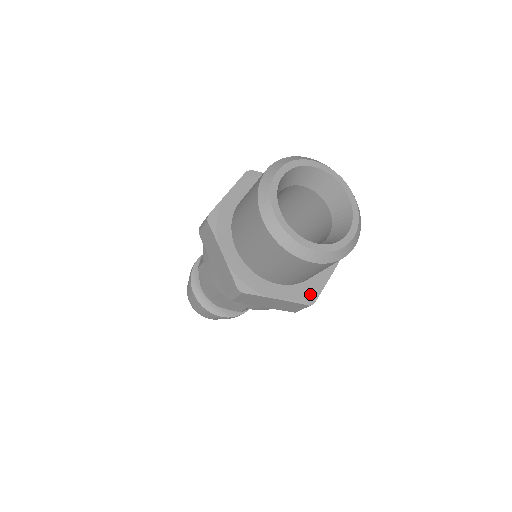
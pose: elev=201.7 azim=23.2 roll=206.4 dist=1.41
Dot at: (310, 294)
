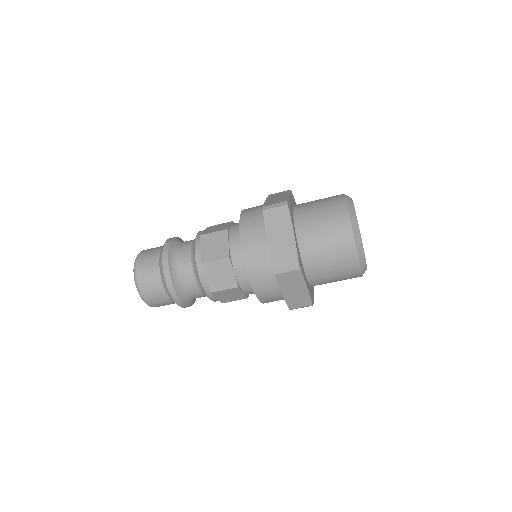
Dot at: (301, 266)
